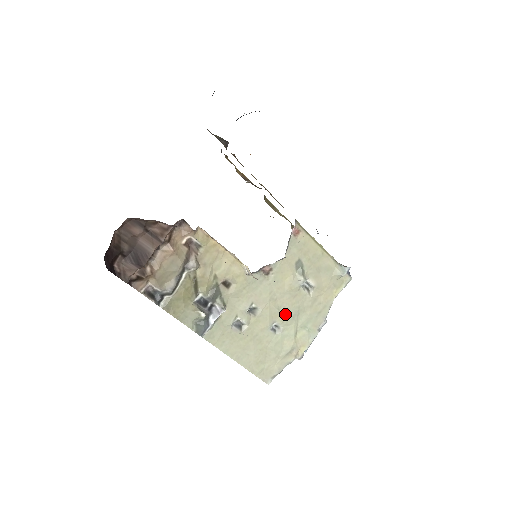
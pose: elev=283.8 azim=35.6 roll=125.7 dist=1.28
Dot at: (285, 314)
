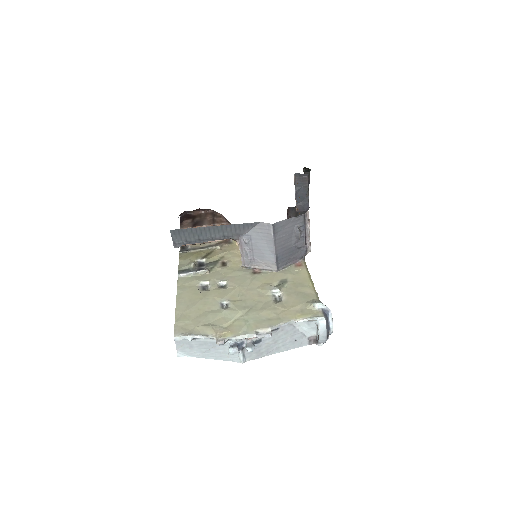
Dot at: (241, 301)
